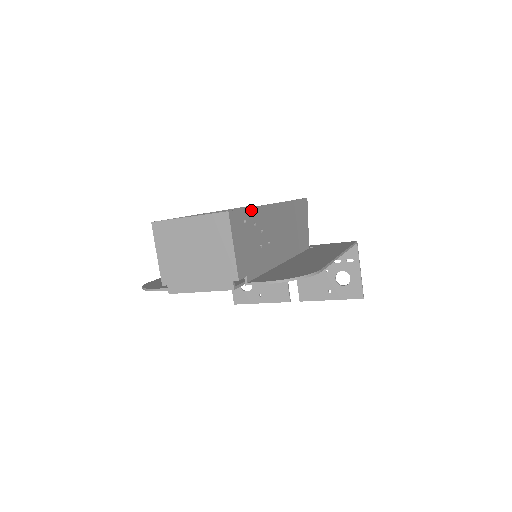
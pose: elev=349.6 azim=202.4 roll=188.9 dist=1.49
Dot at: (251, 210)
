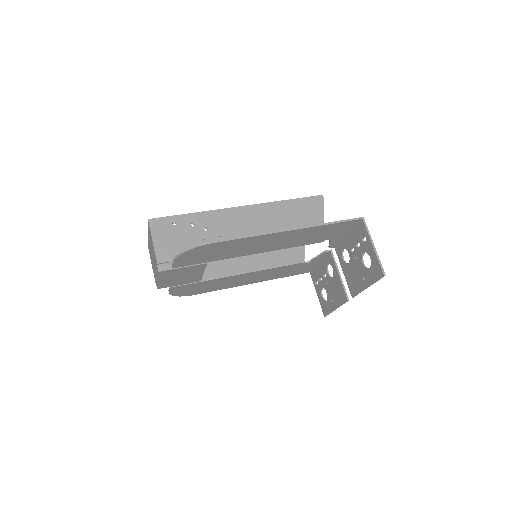
Dot at: (187, 215)
